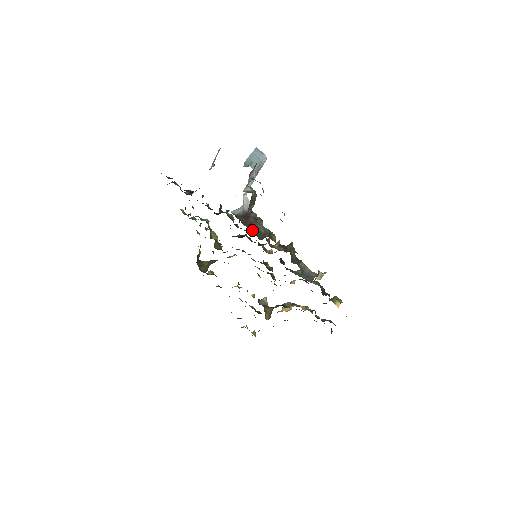
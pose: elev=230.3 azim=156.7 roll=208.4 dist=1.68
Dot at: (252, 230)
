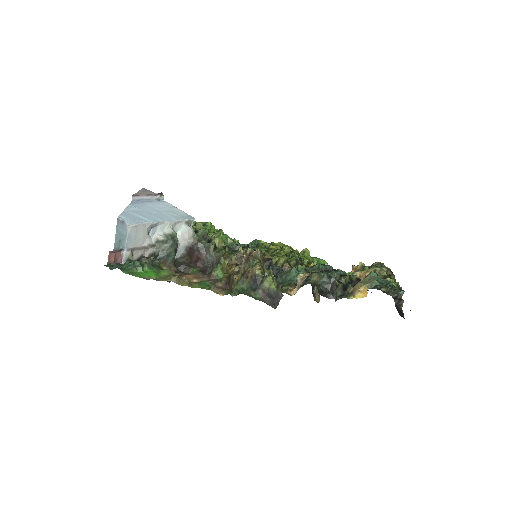
Dot at: (201, 265)
